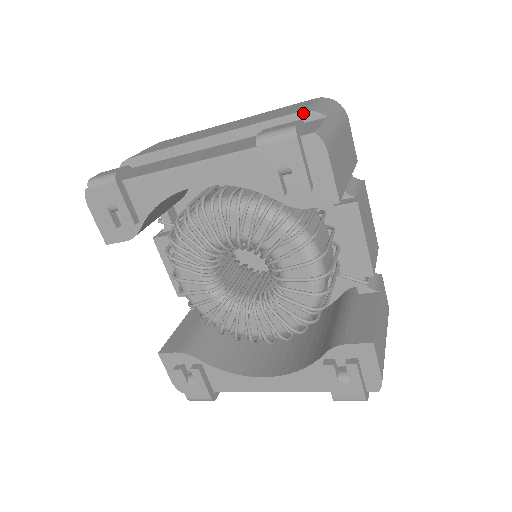
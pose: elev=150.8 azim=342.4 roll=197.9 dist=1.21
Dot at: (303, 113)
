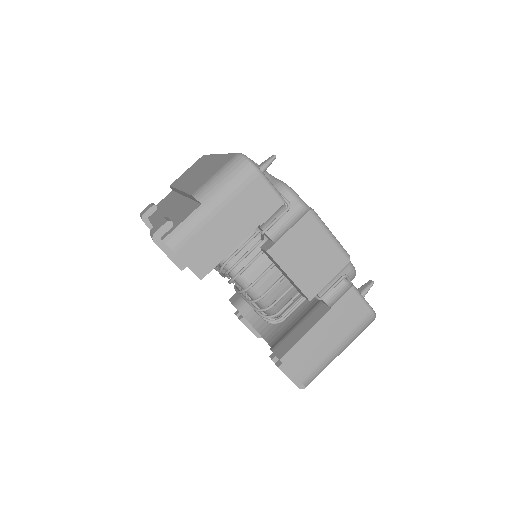
Dot at: (193, 197)
